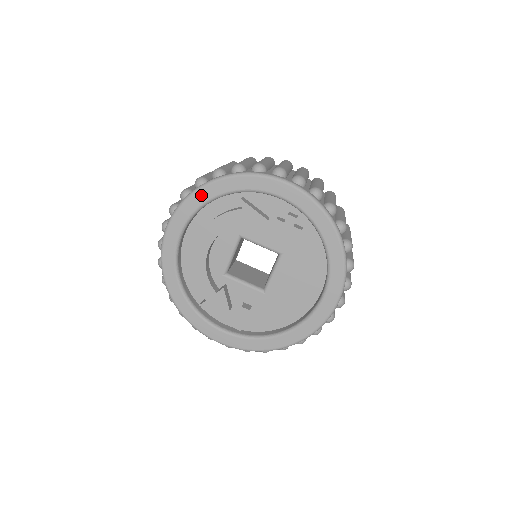
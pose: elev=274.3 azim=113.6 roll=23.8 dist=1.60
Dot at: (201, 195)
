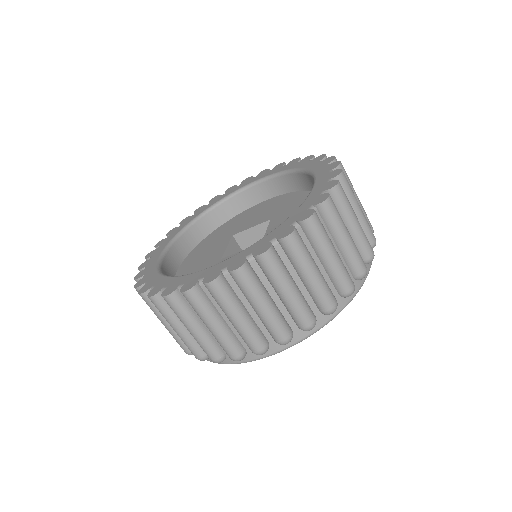
Dot at: occluded
